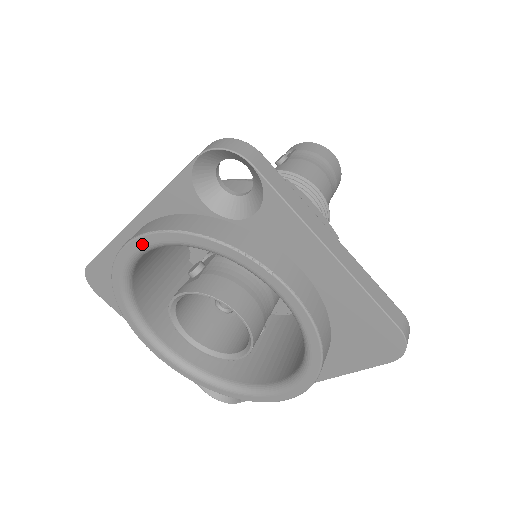
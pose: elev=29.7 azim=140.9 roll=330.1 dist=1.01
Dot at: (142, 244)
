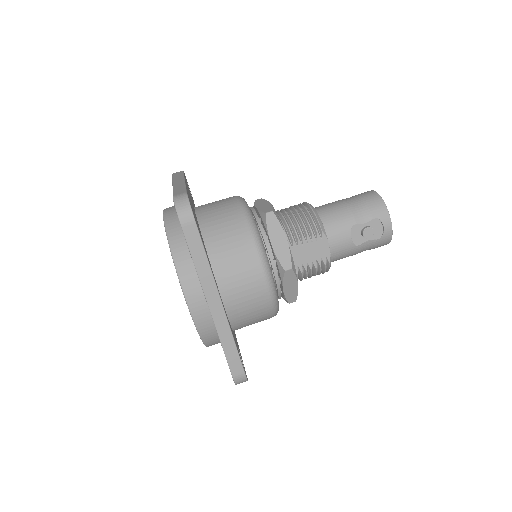
Dot at: occluded
